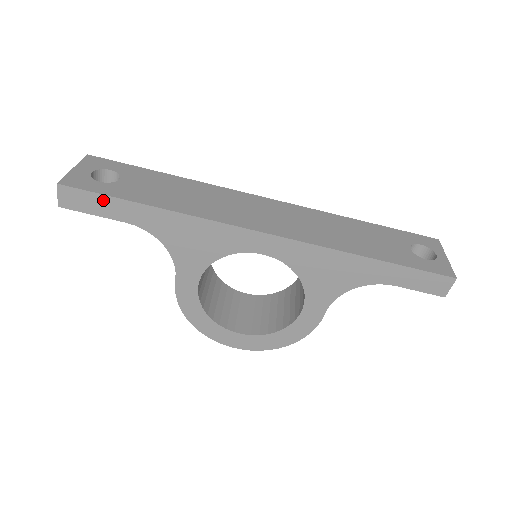
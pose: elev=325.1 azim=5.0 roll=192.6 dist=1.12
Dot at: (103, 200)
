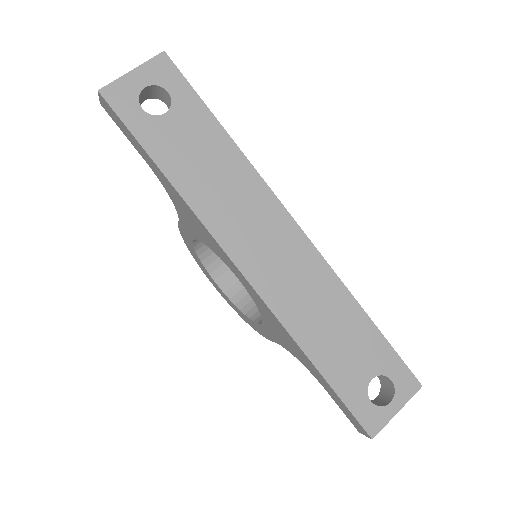
Dot at: (130, 134)
